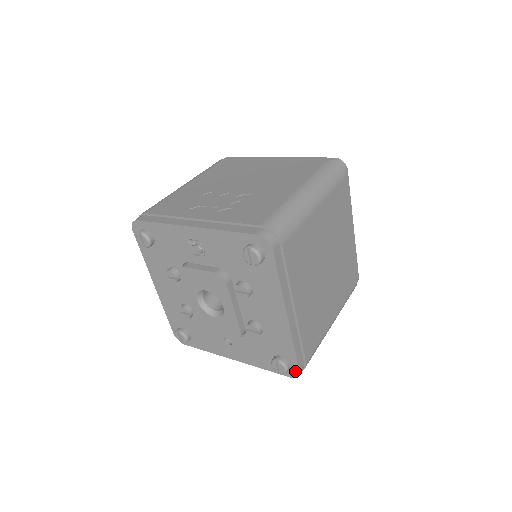
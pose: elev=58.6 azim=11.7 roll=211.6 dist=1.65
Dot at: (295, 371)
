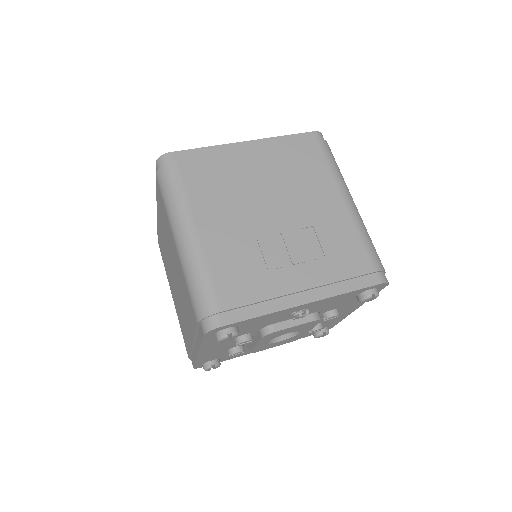
Dot at: occluded
